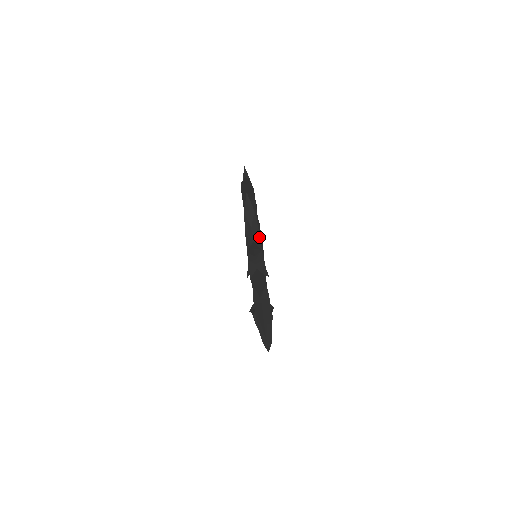
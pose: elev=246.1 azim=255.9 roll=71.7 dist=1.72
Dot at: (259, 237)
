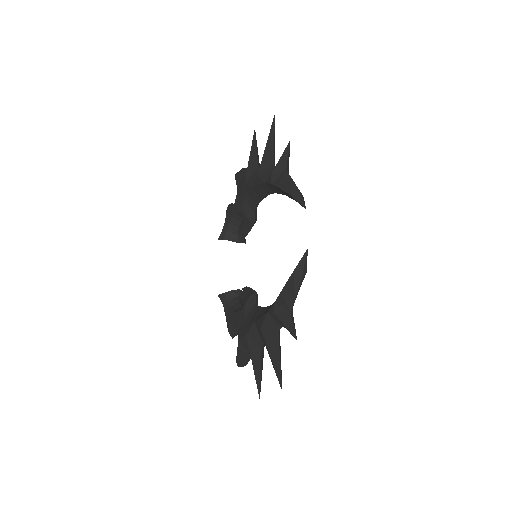
Dot at: occluded
